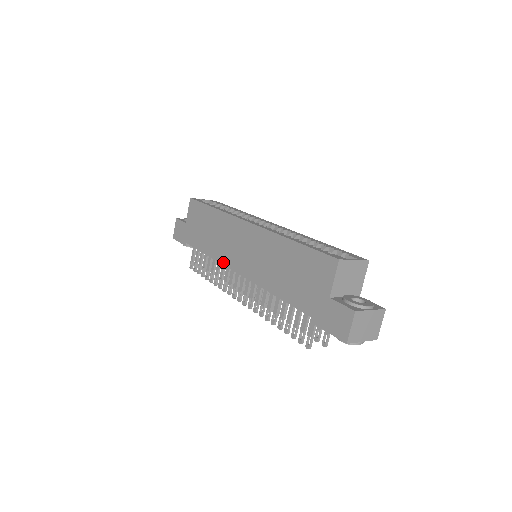
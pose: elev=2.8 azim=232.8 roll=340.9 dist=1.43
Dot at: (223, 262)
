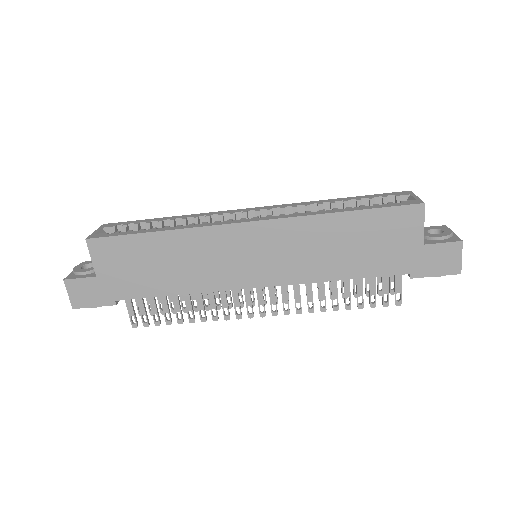
Dot at: (220, 288)
